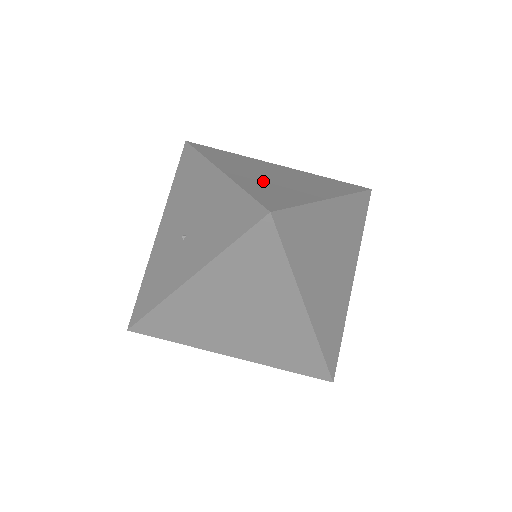
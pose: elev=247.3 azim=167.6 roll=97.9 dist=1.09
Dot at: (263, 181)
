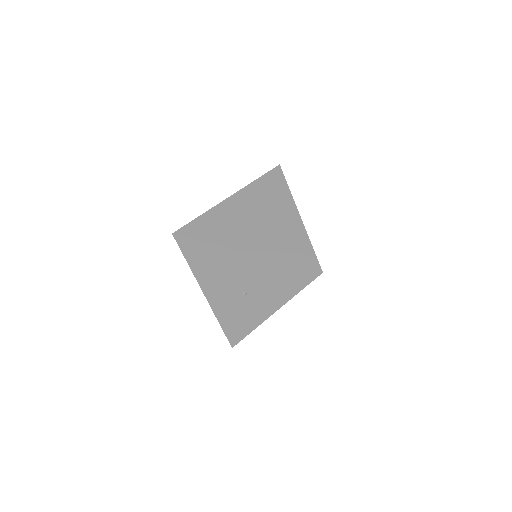
Dot at: (270, 238)
